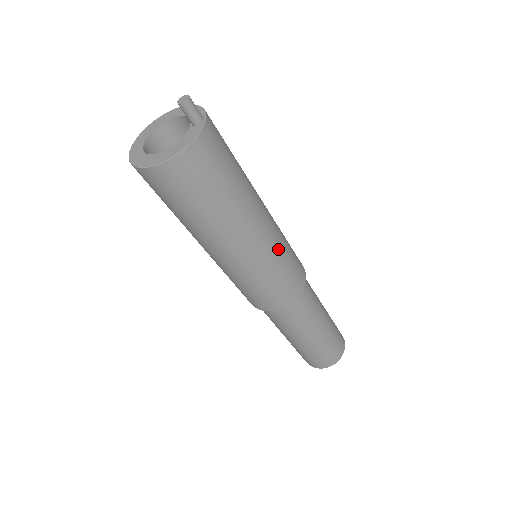
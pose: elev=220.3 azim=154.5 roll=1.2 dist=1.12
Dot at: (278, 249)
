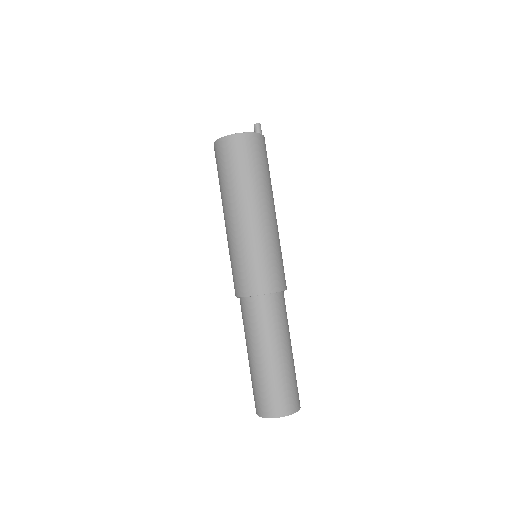
Dot at: (279, 240)
